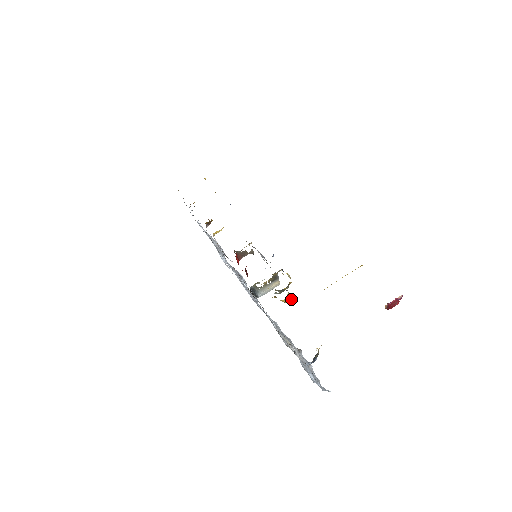
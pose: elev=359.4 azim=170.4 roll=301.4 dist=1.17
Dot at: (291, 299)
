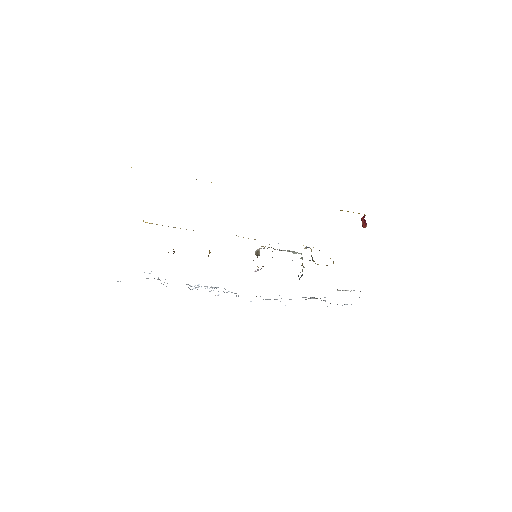
Dot at: occluded
